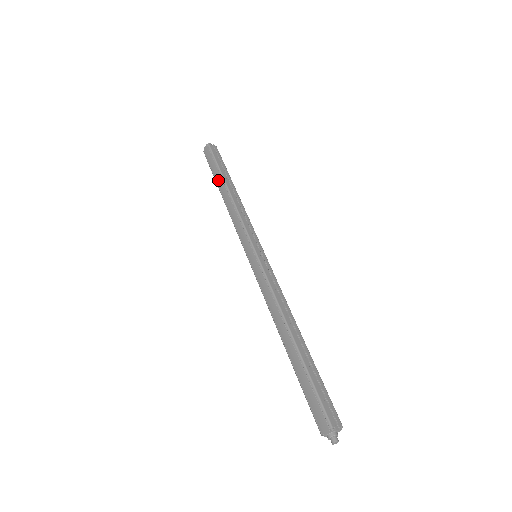
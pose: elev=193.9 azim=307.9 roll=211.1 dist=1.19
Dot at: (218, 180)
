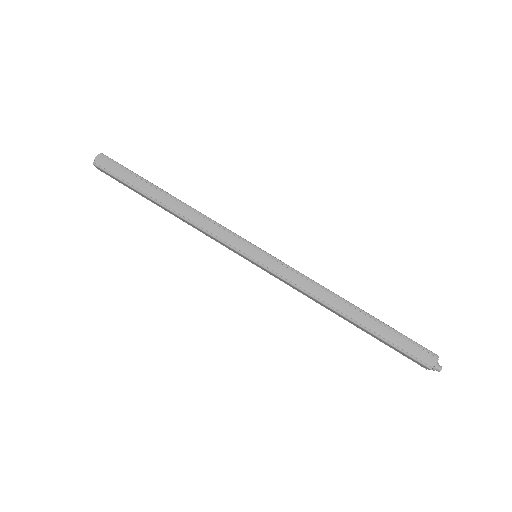
Dot at: (149, 191)
